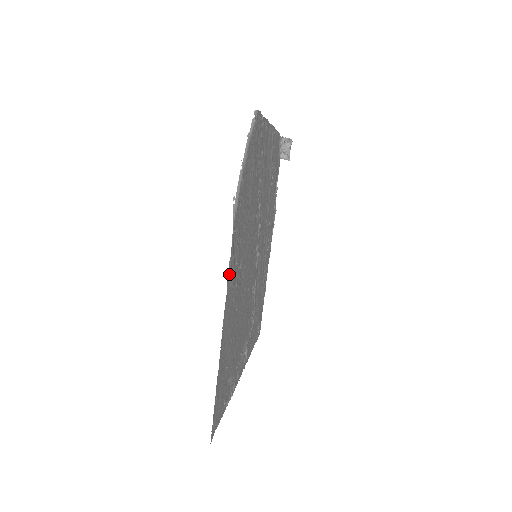
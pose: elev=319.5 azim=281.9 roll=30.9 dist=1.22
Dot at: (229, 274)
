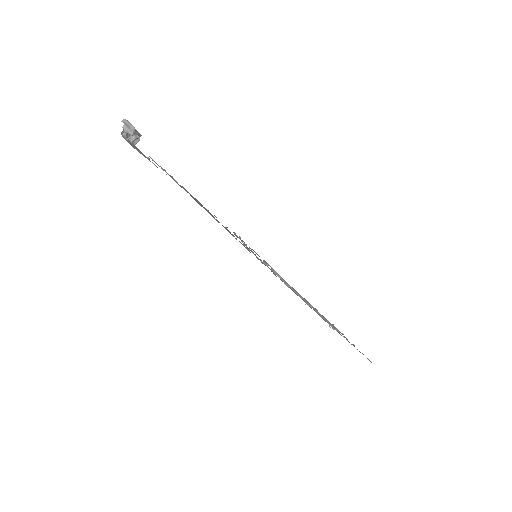
Dot at: (347, 339)
